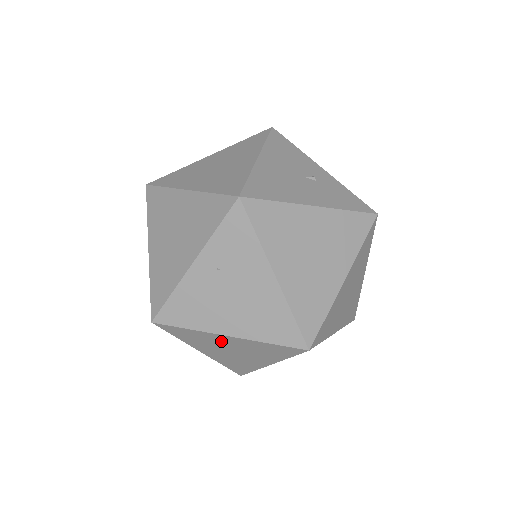
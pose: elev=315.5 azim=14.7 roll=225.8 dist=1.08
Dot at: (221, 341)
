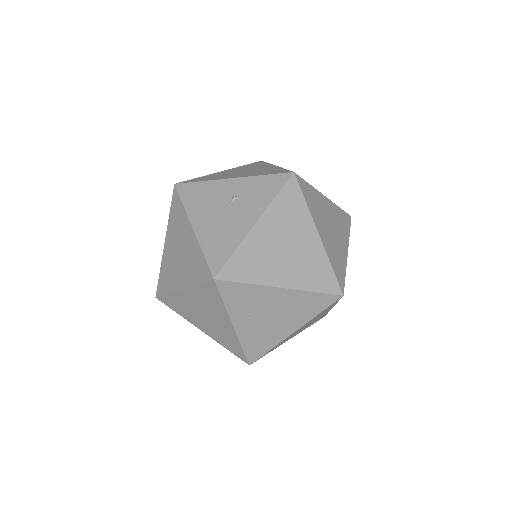
Dot at: occluded
